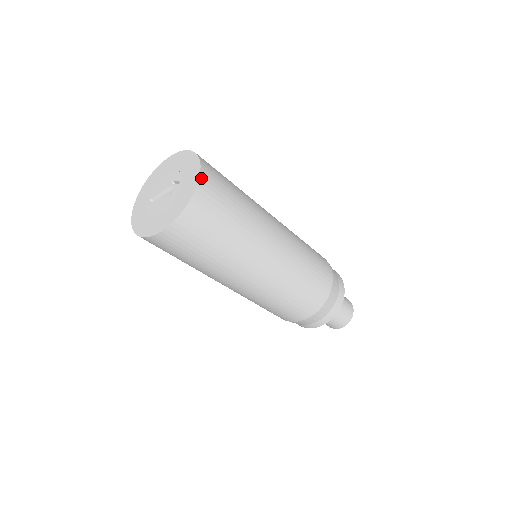
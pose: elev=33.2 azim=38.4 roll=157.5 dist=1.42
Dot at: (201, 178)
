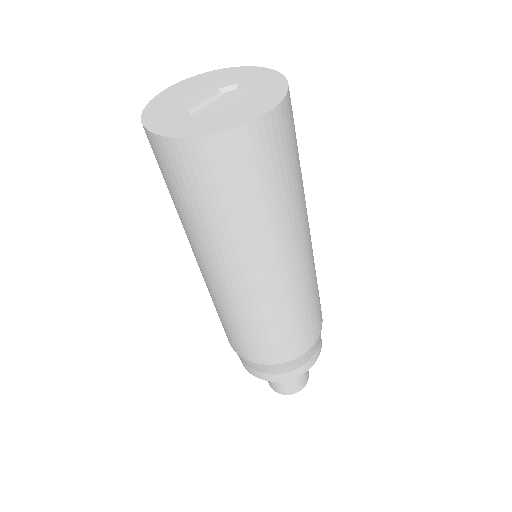
Dot at: (274, 73)
